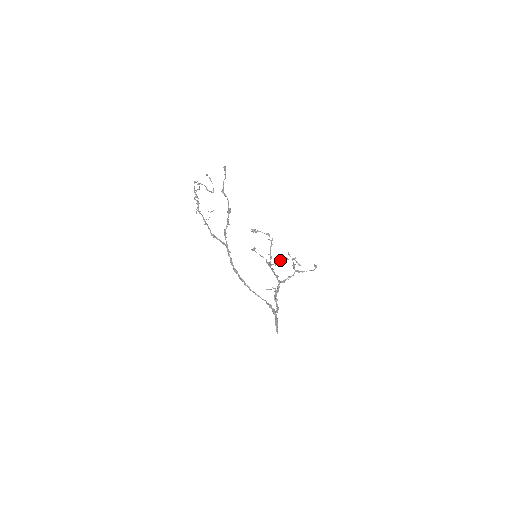
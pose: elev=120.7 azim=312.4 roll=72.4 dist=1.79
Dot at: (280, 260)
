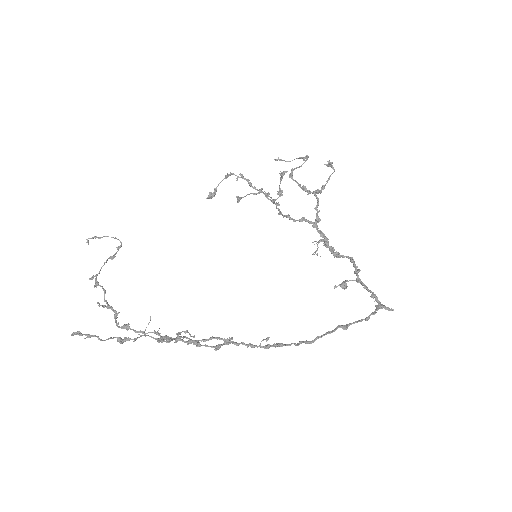
Dot at: occluded
